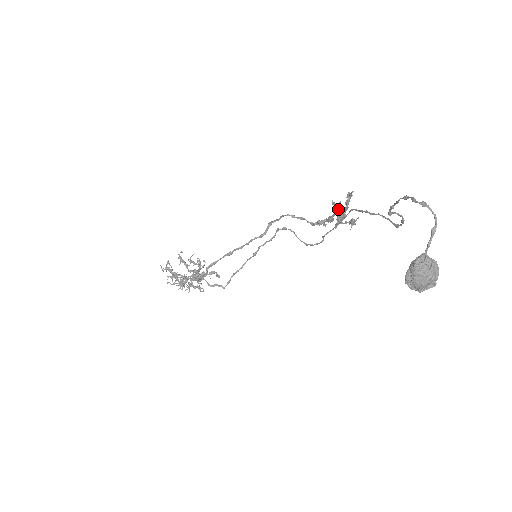
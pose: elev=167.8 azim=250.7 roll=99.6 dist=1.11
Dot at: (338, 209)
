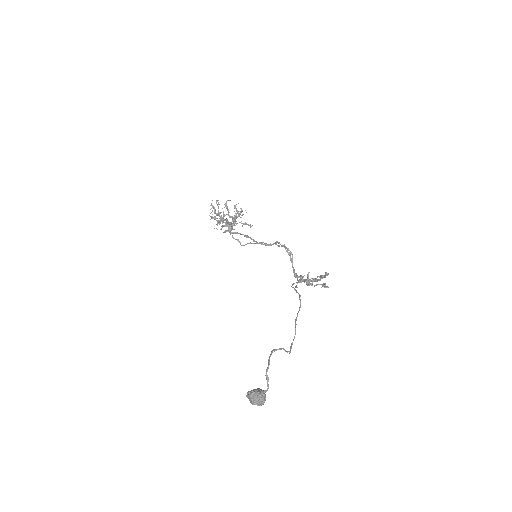
Dot at: (306, 282)
